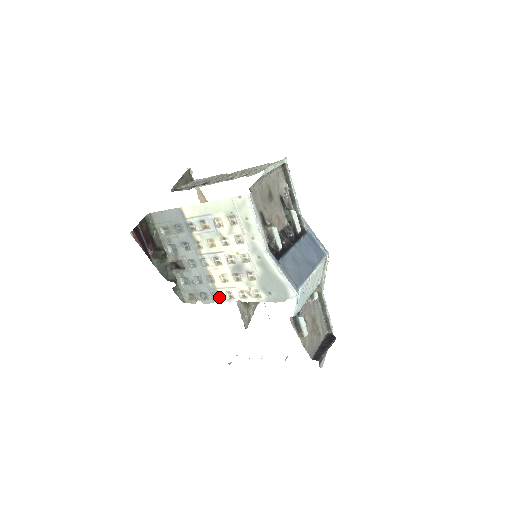
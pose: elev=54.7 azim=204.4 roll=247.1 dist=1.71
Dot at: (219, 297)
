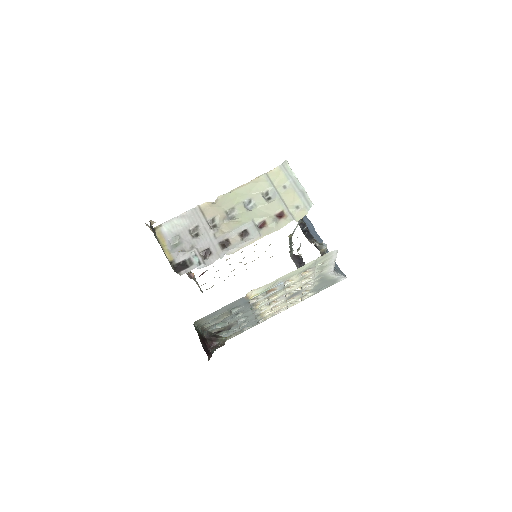
Dot at: (262, 319)
